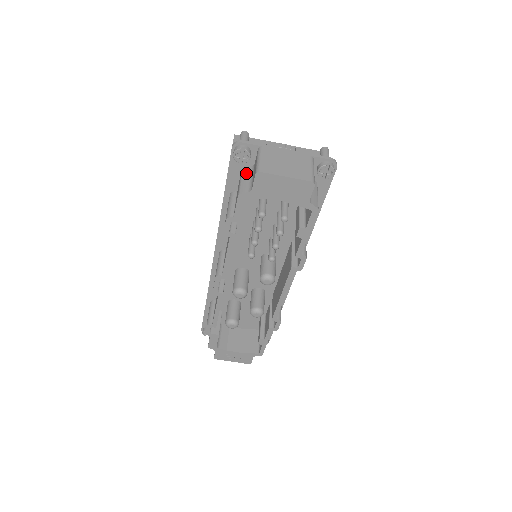
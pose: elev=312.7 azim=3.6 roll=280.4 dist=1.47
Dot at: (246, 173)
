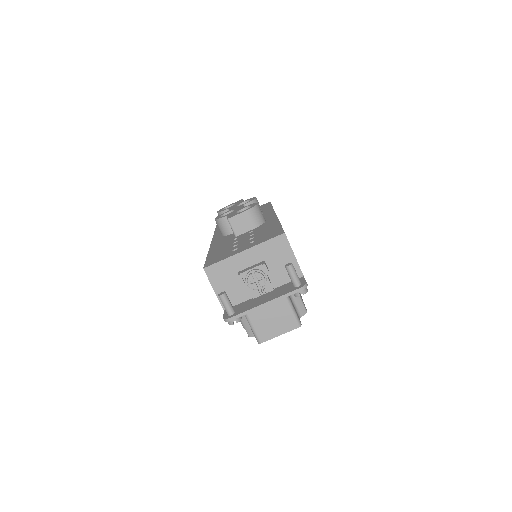
Dot at: (242, 316)
